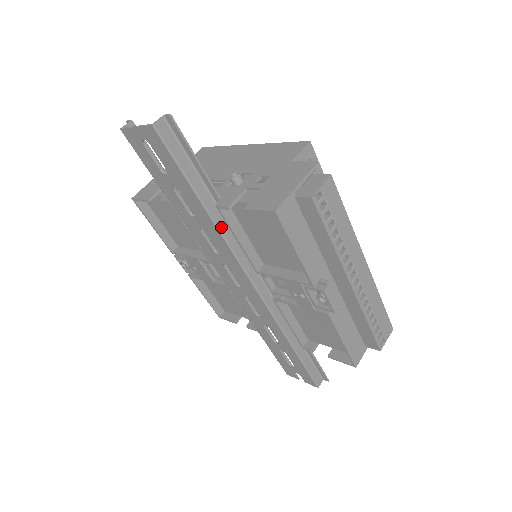
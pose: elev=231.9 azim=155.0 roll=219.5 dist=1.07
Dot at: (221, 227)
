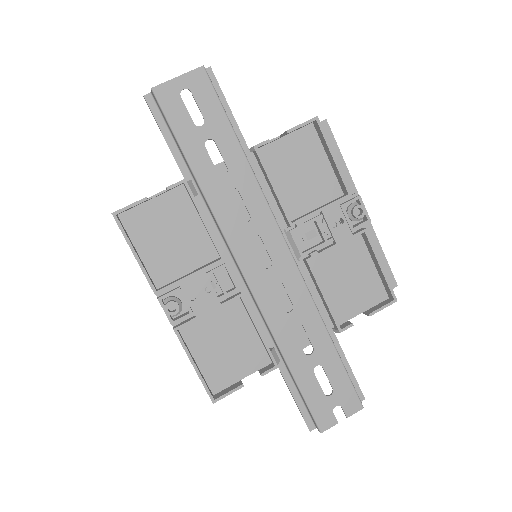
Dot at: (255, 176)
